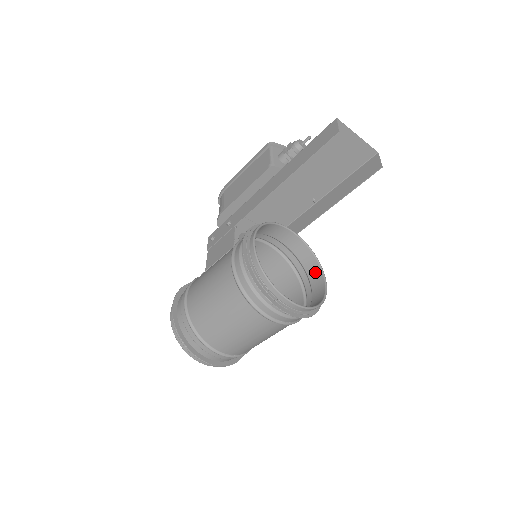
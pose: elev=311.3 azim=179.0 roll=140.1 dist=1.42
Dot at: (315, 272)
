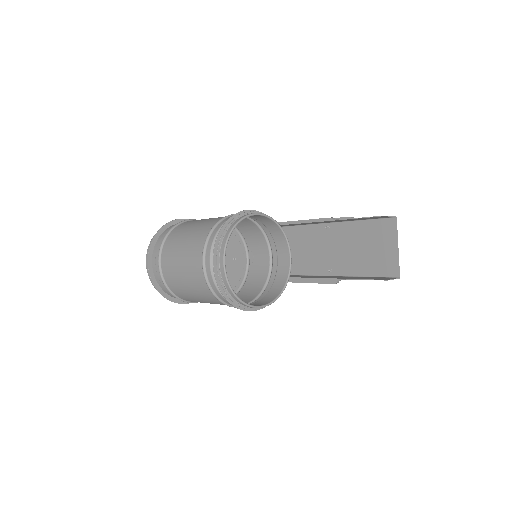
Dot at: (268, 299)
